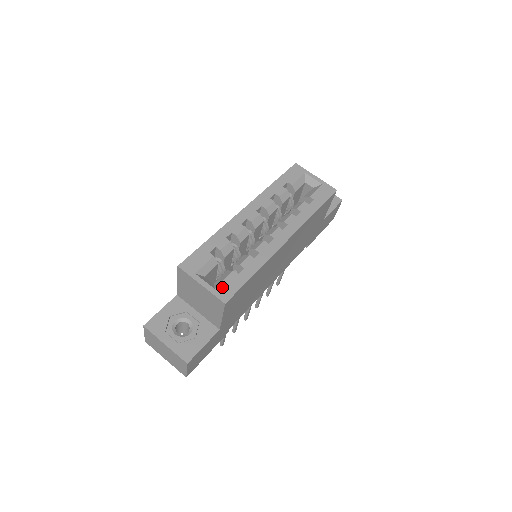
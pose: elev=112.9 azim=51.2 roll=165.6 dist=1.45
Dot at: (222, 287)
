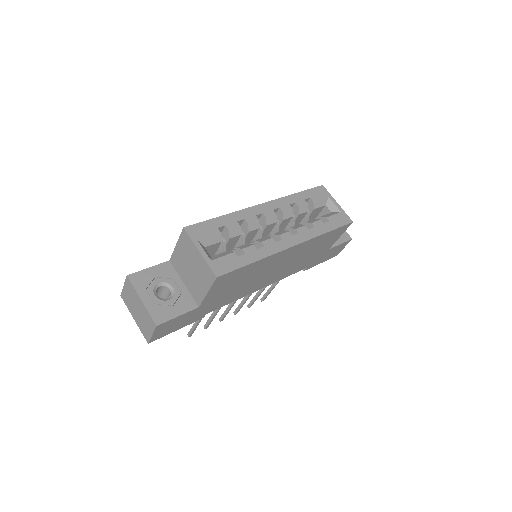
Dot at: (219, 262)
